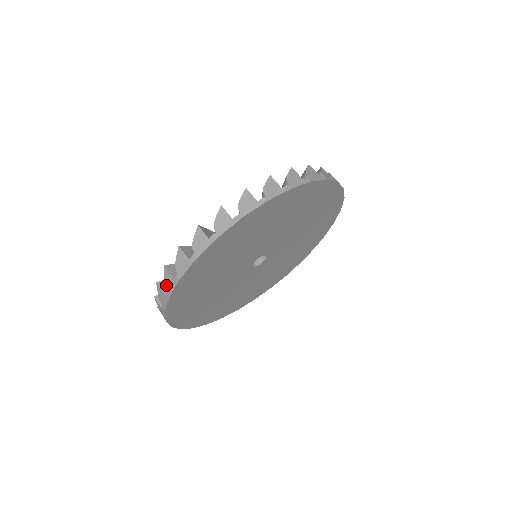
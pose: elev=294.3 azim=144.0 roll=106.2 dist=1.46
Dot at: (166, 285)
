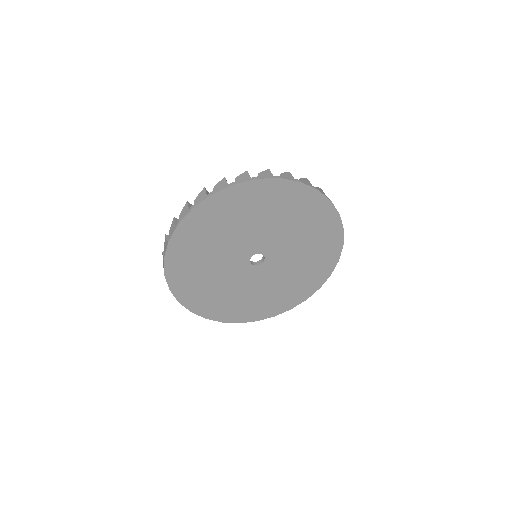
Dot at: (163, 266)
